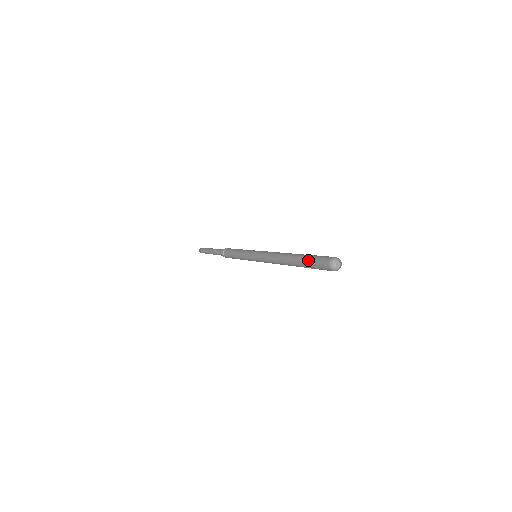
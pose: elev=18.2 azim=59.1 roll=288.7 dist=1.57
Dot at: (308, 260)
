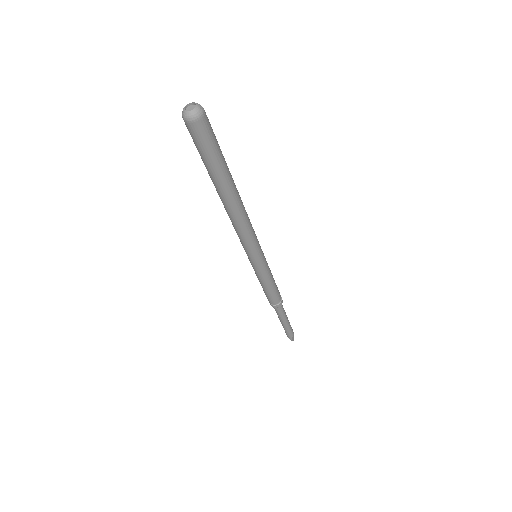
Dot at: occluded
